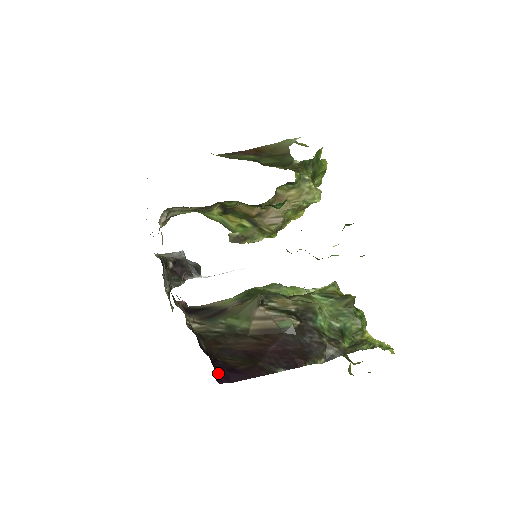
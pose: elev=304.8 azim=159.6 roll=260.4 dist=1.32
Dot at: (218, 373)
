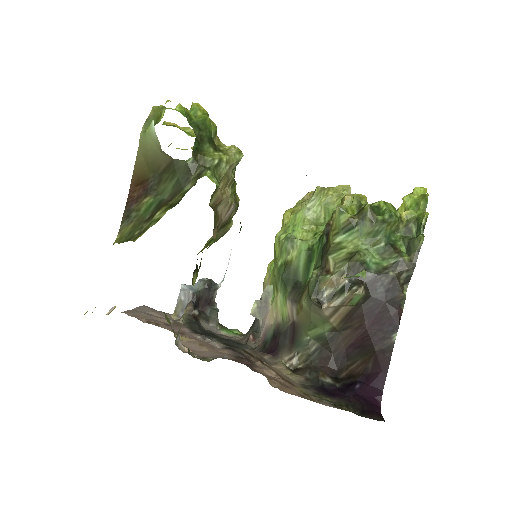
Dot at: (371, 401)
